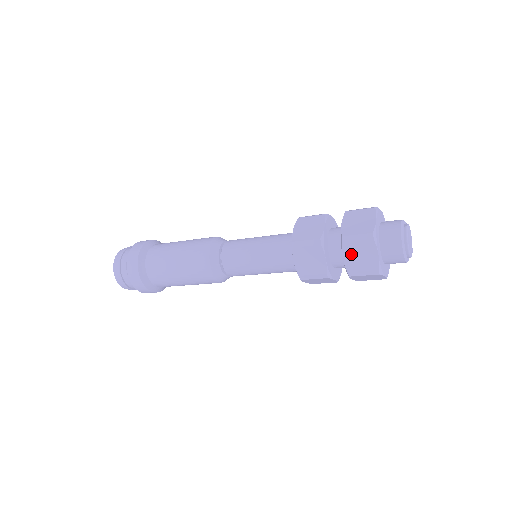
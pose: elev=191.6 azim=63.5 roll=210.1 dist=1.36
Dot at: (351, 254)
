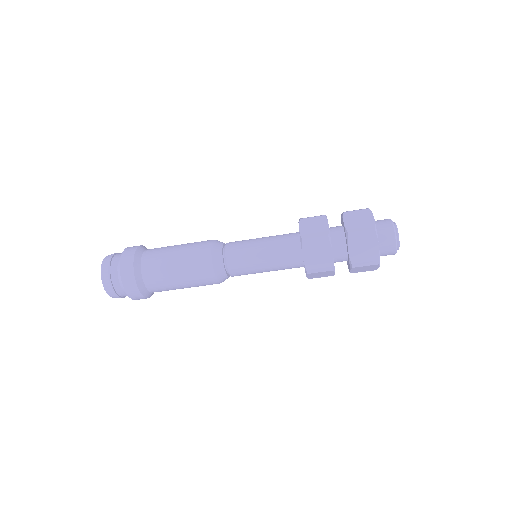
Dot at: (356, 248)
